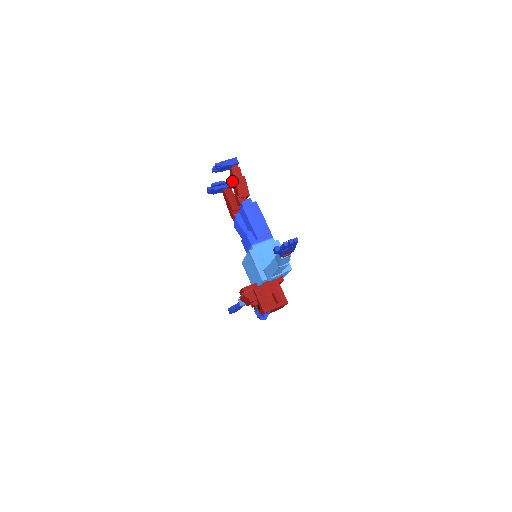
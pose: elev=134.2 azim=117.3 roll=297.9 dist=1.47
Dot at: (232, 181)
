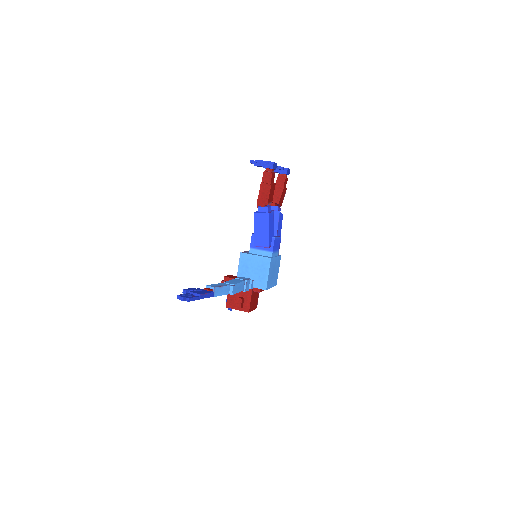
Dot at: occluded
